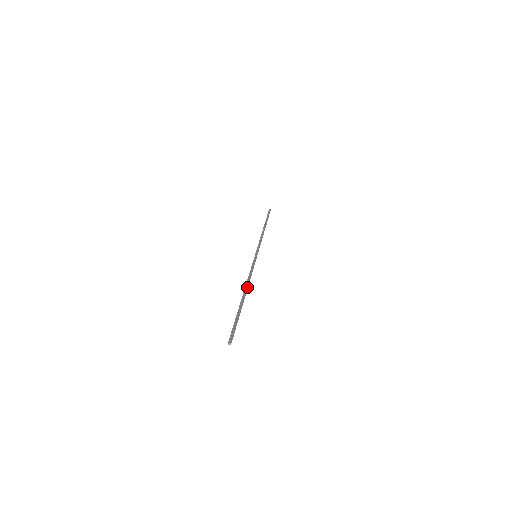
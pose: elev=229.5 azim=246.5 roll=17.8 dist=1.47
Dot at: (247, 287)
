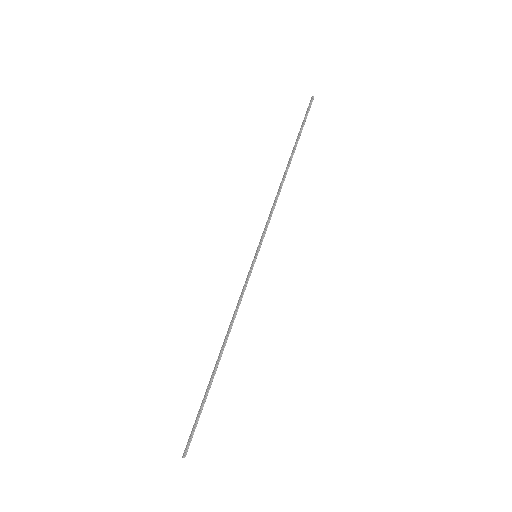
Dot at: occluded
